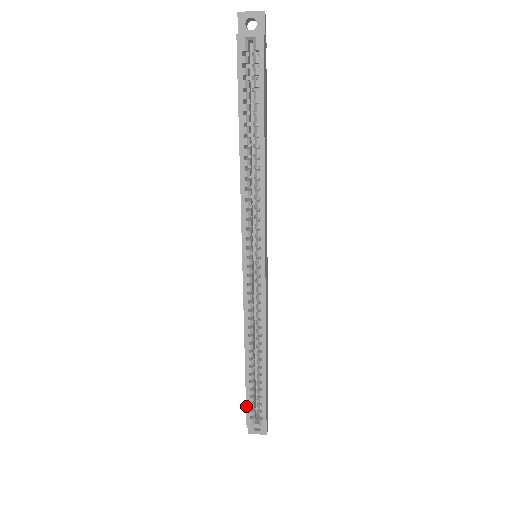
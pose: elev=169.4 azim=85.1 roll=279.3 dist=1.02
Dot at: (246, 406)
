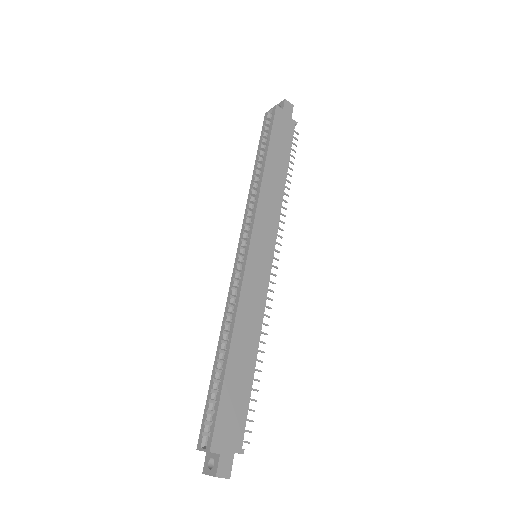
Dot at: (203, 415)
